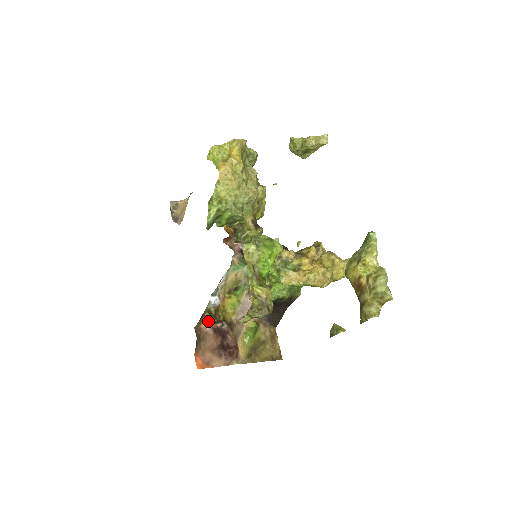
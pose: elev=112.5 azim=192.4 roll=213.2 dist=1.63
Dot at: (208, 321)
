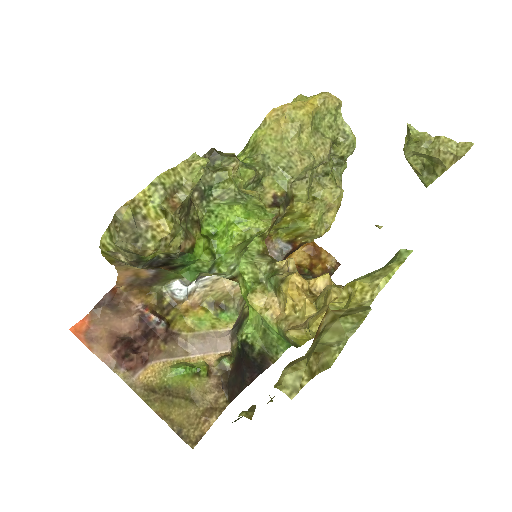
Dot at: (147, 302)
